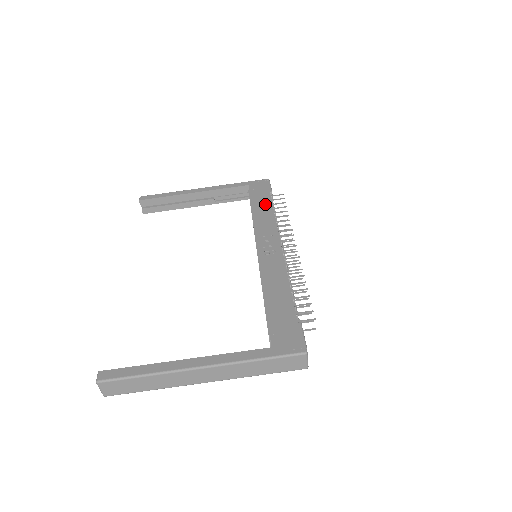
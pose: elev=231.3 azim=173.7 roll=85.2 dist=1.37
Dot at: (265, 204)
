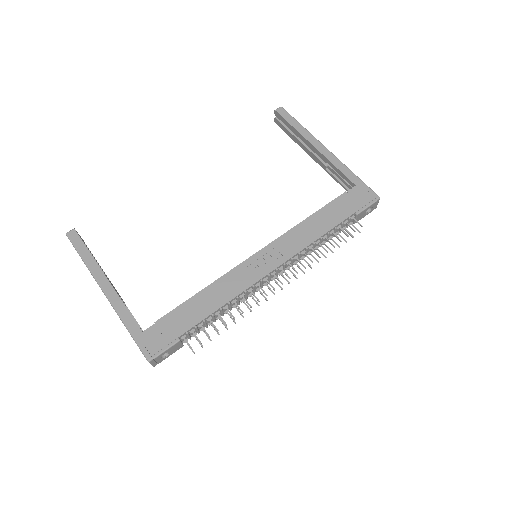
Dot at: (330, 221)
